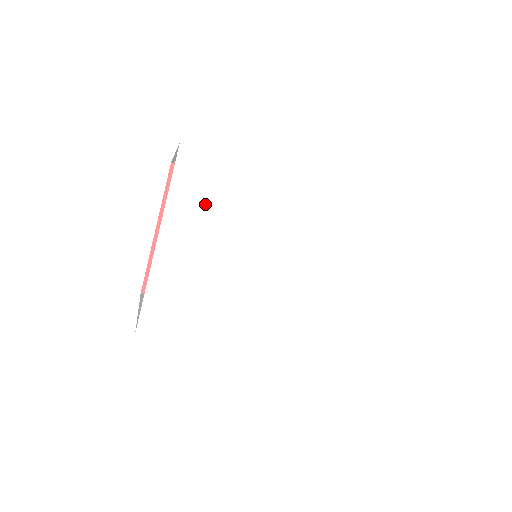
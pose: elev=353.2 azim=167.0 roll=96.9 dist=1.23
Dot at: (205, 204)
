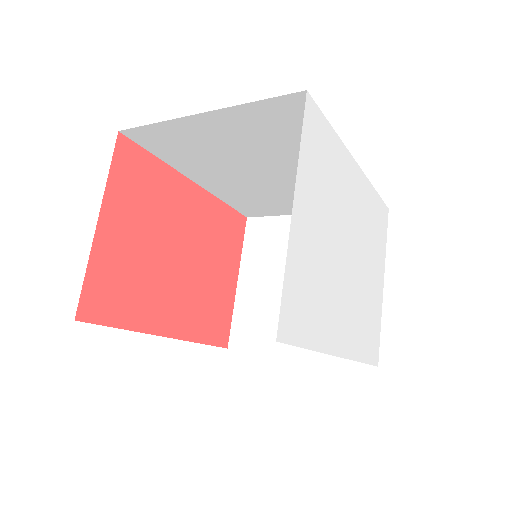
Dot at: (318, 171)
